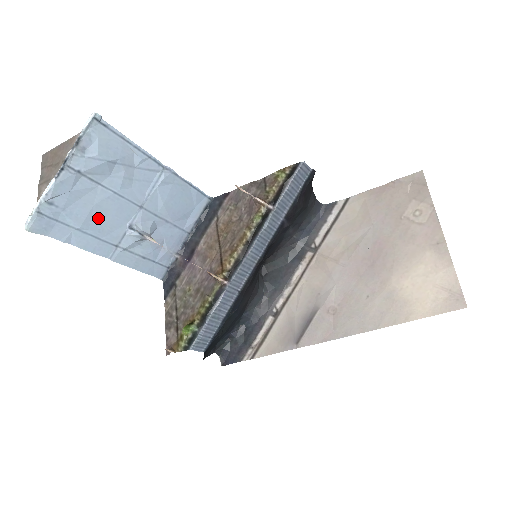
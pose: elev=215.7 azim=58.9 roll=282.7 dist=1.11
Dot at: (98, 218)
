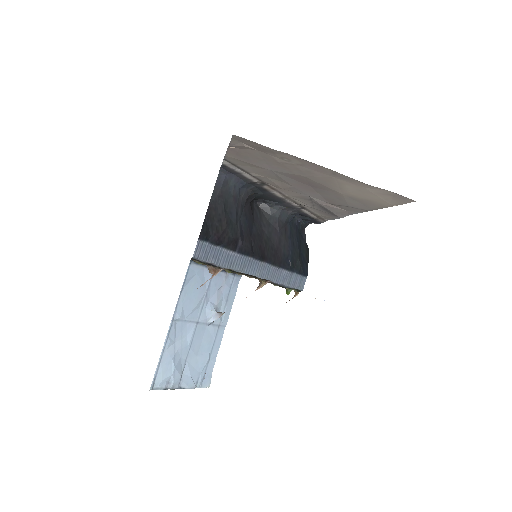
Dot at: (204, 349)
